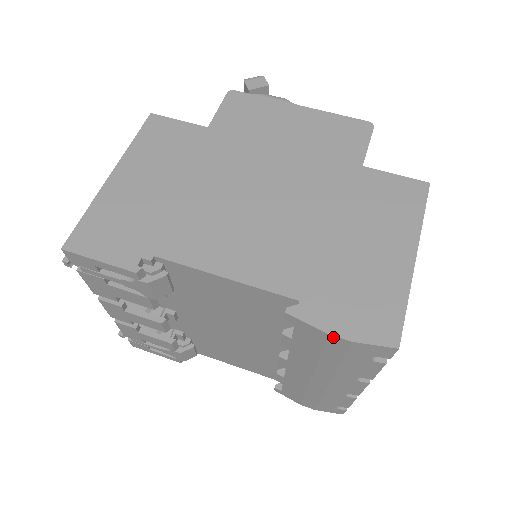
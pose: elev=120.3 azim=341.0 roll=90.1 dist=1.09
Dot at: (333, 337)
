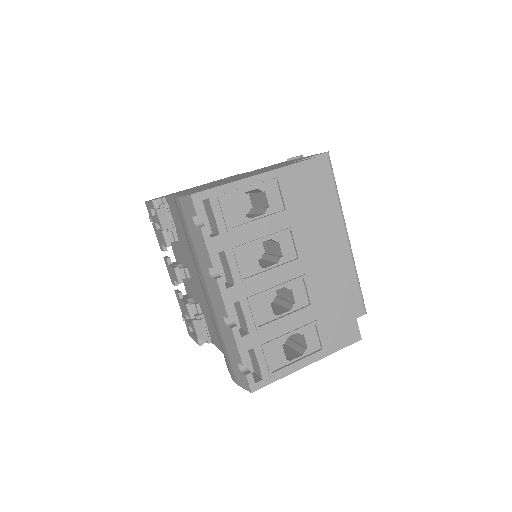
Dot at: (176, 200)
